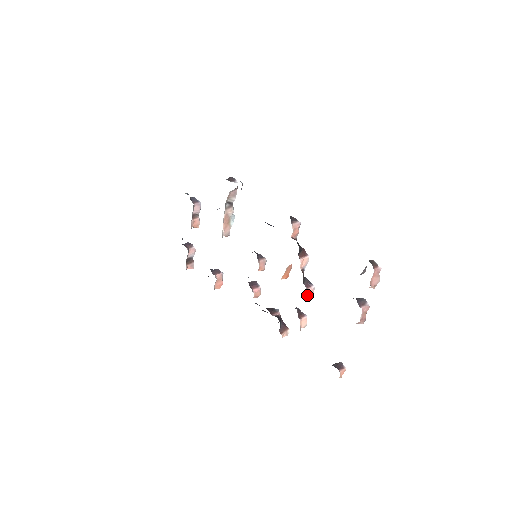
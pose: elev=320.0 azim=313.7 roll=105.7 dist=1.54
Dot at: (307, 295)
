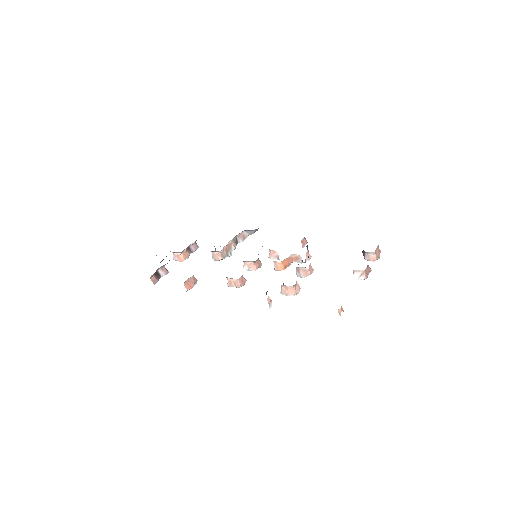
Dot at: (309, 266)
